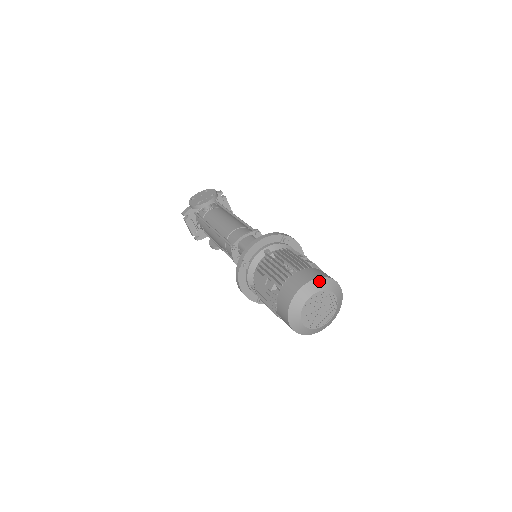
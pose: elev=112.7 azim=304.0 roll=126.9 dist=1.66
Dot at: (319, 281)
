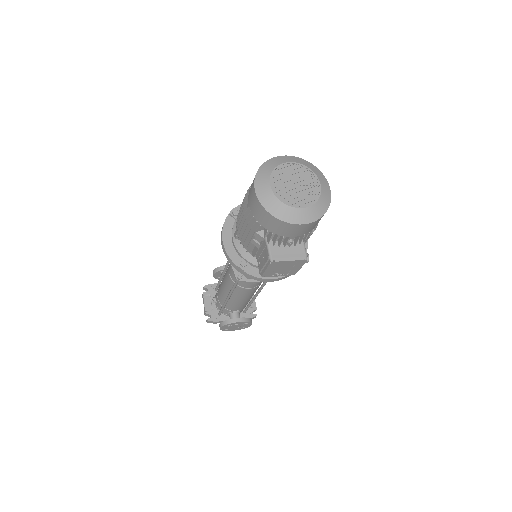
Dot at: (301, 160)
